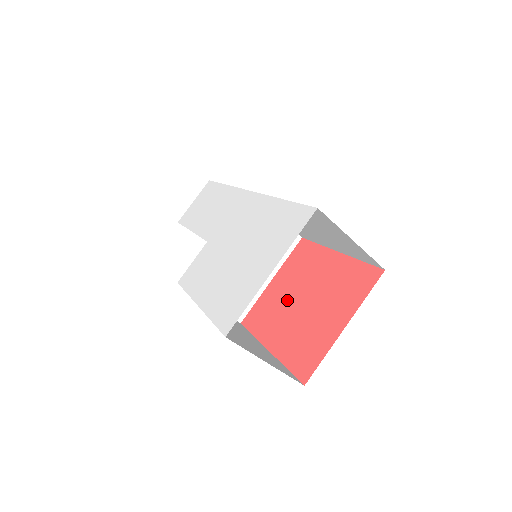
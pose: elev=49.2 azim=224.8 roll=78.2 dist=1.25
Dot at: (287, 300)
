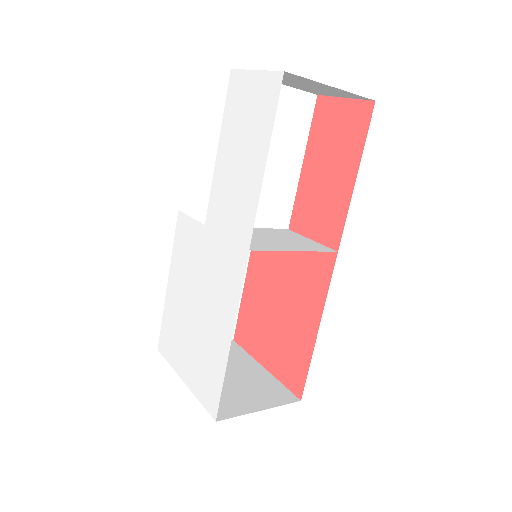
Dot at: (277, 278)
